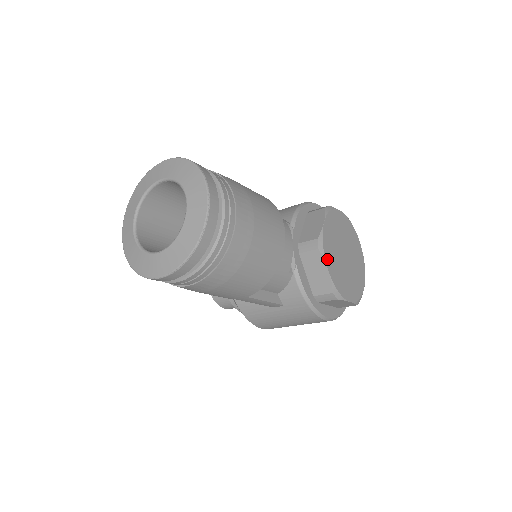
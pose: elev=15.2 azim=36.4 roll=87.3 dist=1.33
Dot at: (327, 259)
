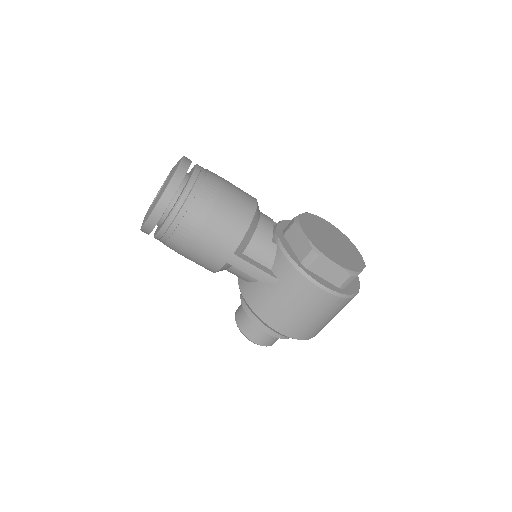
Dot at: (304, 229)
